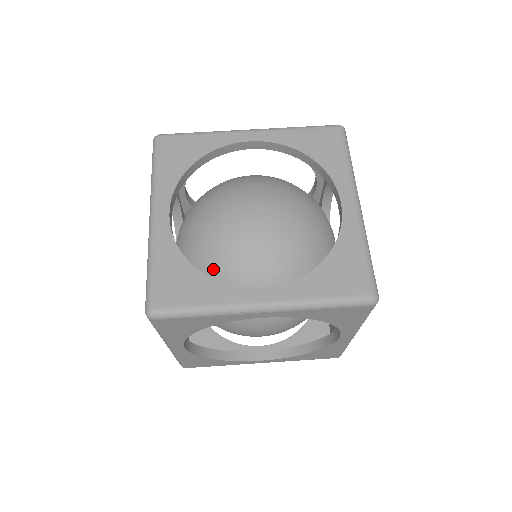
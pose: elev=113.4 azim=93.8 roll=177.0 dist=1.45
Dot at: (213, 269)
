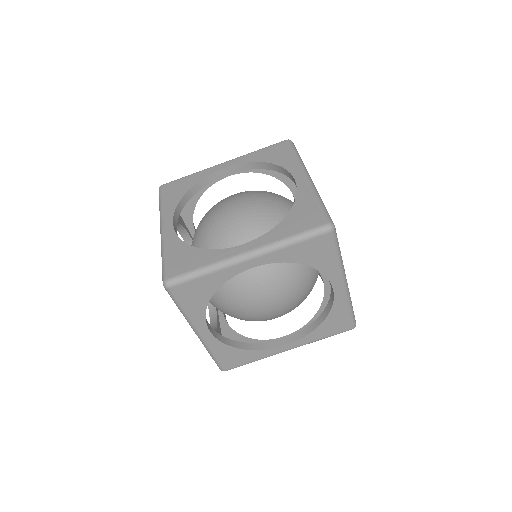
Dot at: occluded
